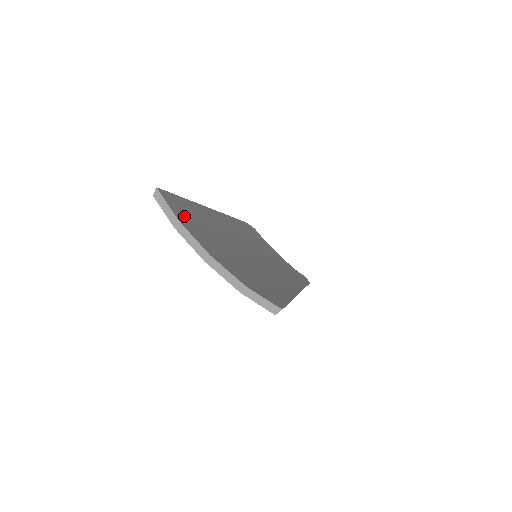
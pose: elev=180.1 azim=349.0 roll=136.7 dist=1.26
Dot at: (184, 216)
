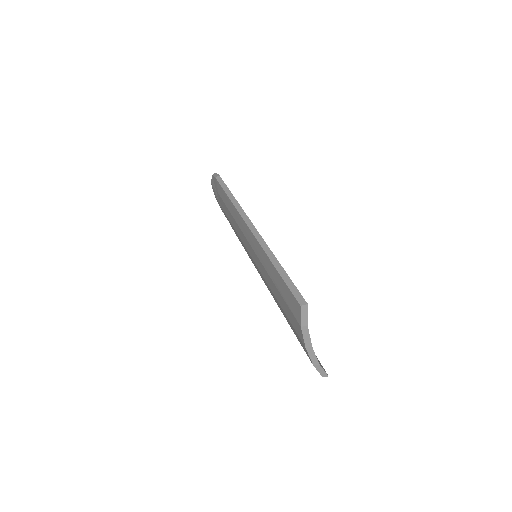
Dot at: occluded
